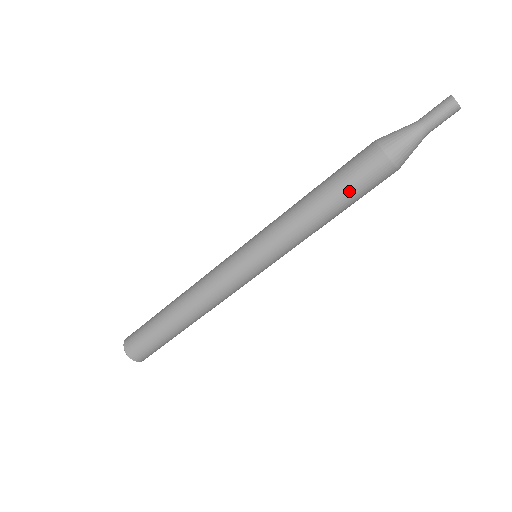
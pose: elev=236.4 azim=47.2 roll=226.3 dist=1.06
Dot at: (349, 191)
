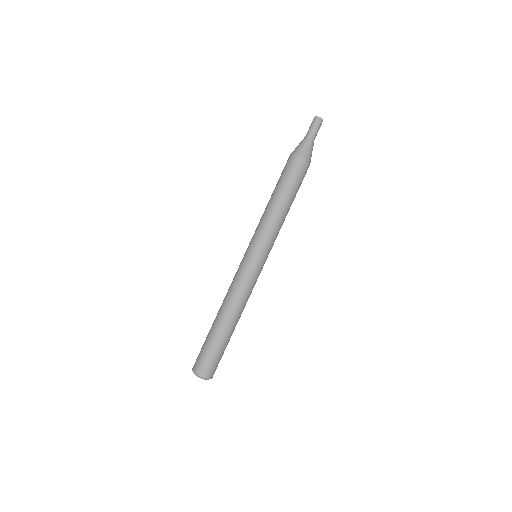
Dot at: (288, 184)
